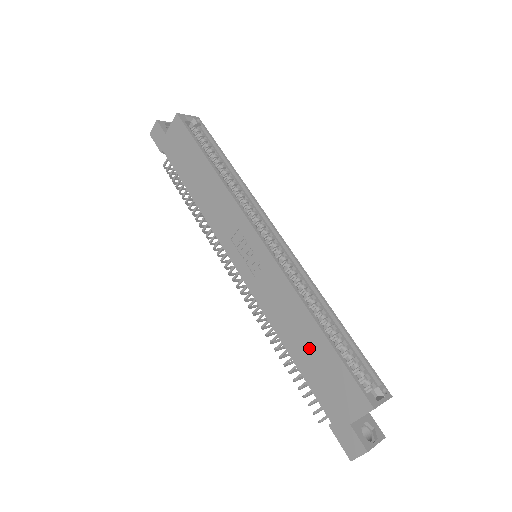
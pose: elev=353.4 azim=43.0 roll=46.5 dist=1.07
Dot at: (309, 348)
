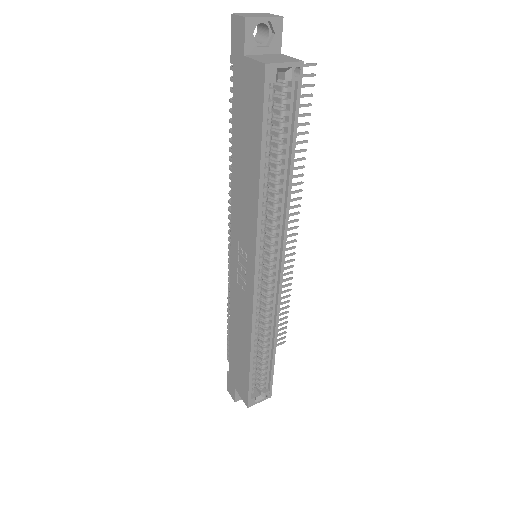
Dot at: (239, 351)
